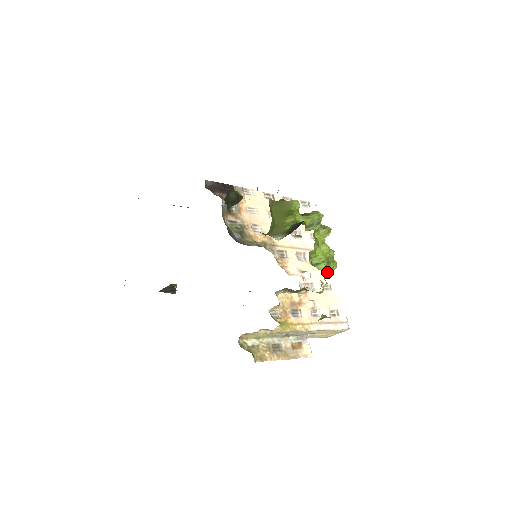
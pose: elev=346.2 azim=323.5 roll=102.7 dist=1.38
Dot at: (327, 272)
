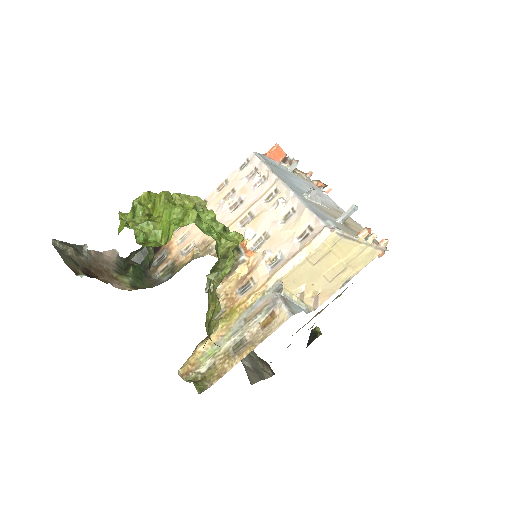
Dot at: (280, 201)
